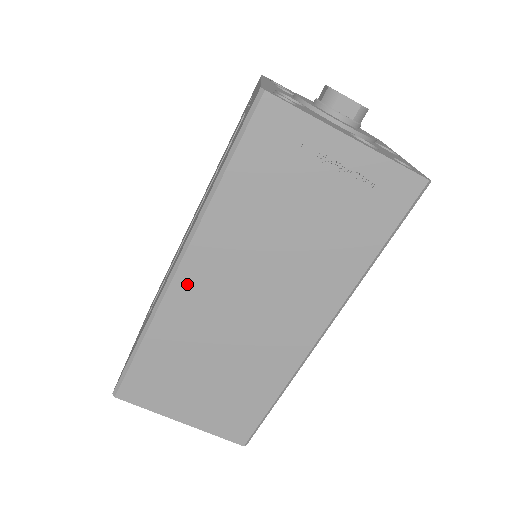
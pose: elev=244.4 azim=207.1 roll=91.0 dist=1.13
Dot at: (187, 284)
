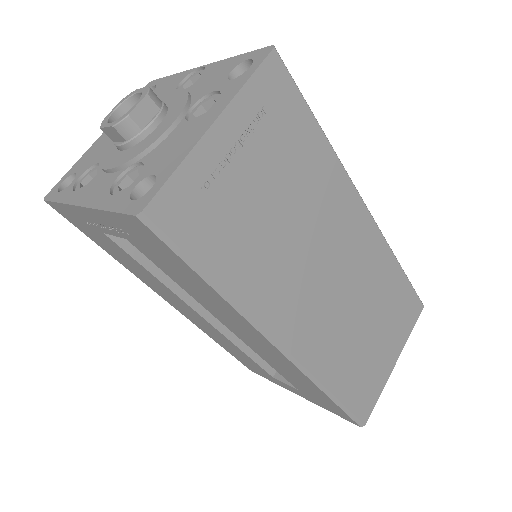
Dot at: (299, 340)
